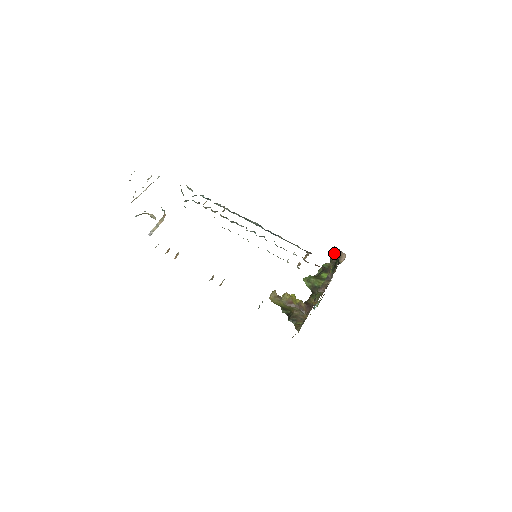
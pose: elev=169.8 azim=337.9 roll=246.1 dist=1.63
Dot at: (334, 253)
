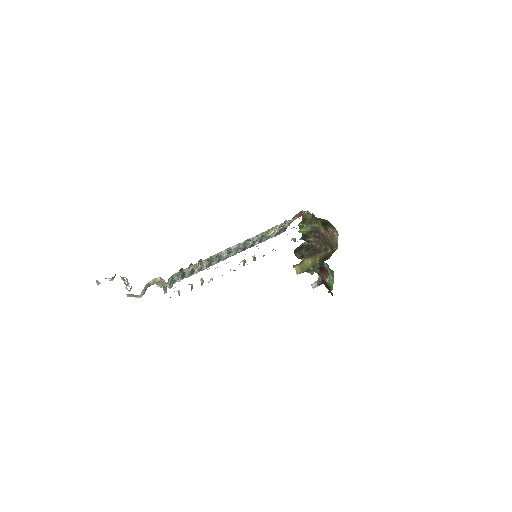
Dot at: (298, 249)
